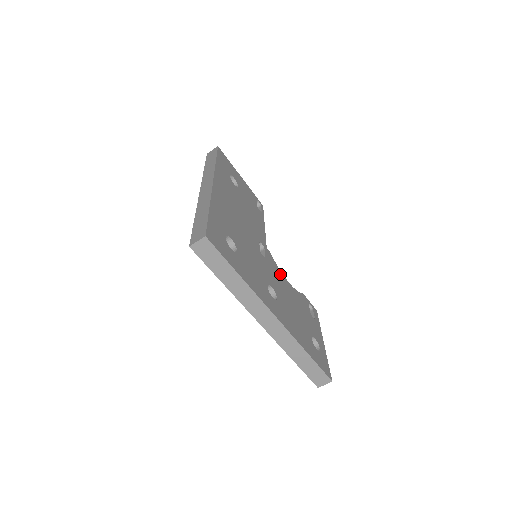
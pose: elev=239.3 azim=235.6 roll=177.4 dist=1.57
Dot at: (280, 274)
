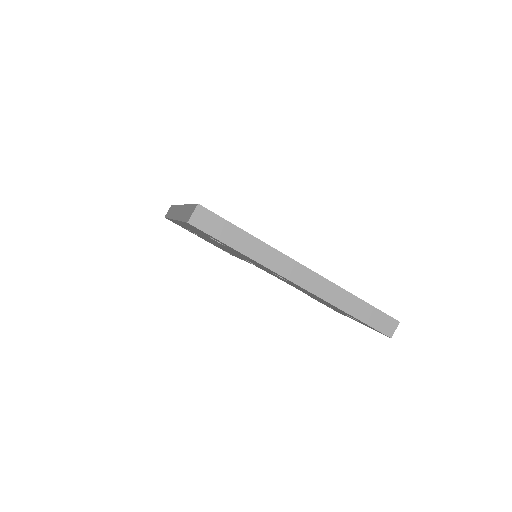
Dot at: occluded
